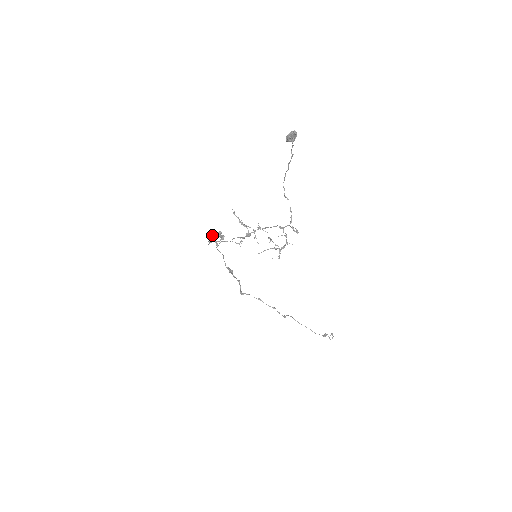
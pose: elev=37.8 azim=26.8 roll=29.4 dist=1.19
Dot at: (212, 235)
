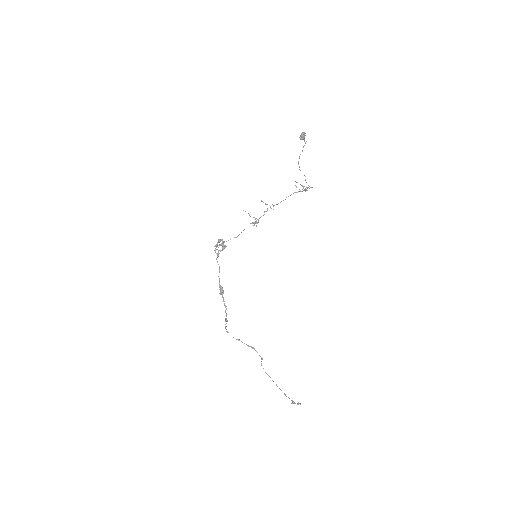
Dot at: (216, 244)
